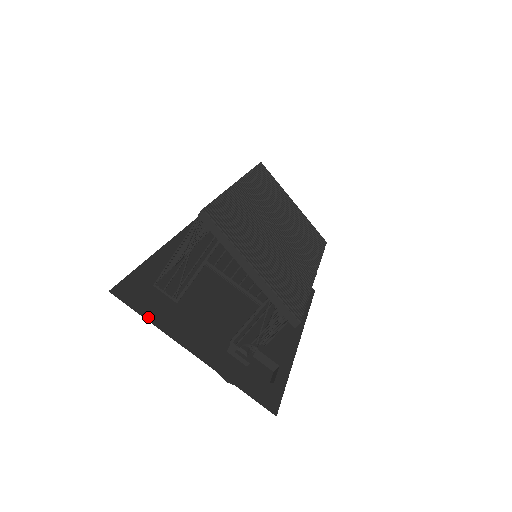
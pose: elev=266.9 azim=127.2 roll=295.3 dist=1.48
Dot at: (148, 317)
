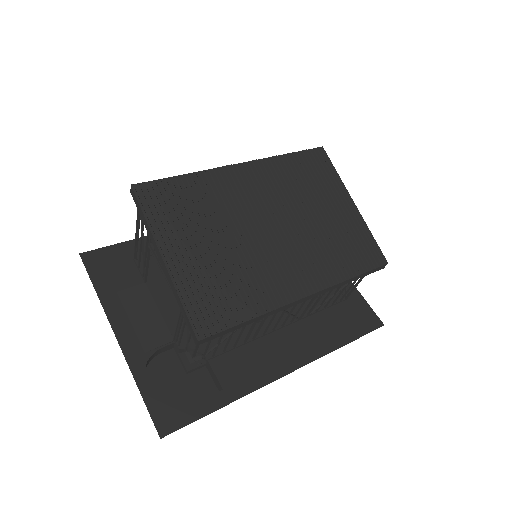
Dot at: (98, 287)
